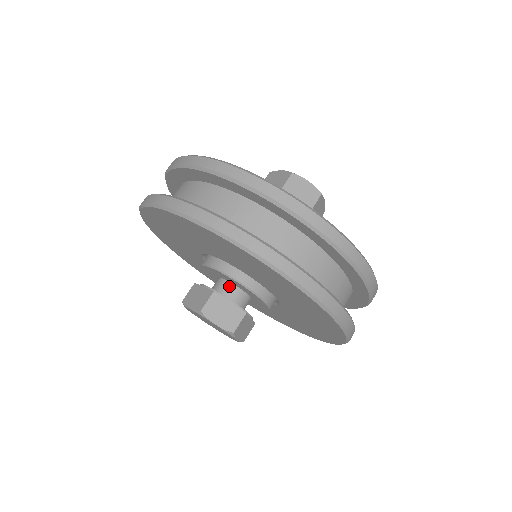
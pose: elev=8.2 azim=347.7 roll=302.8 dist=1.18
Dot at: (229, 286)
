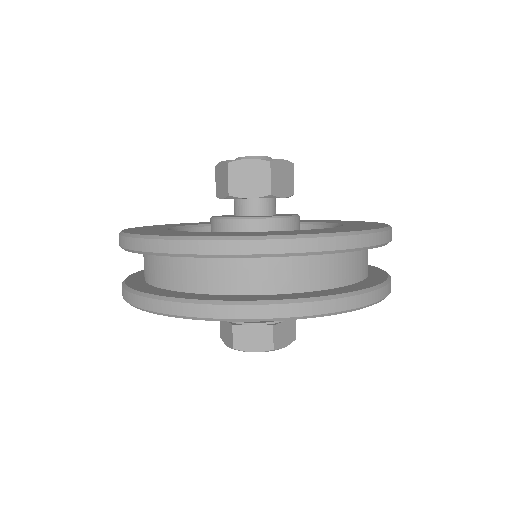
Dot at: occluded
